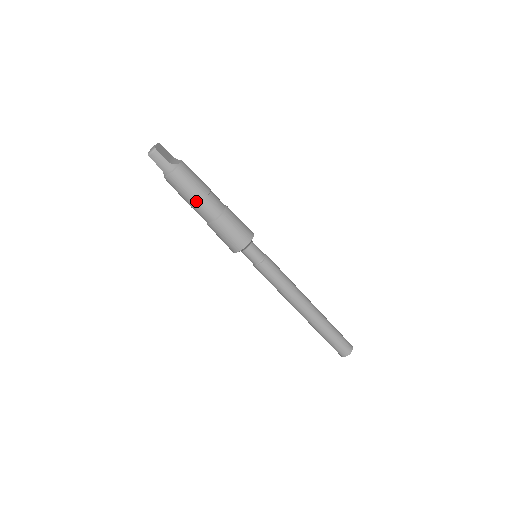
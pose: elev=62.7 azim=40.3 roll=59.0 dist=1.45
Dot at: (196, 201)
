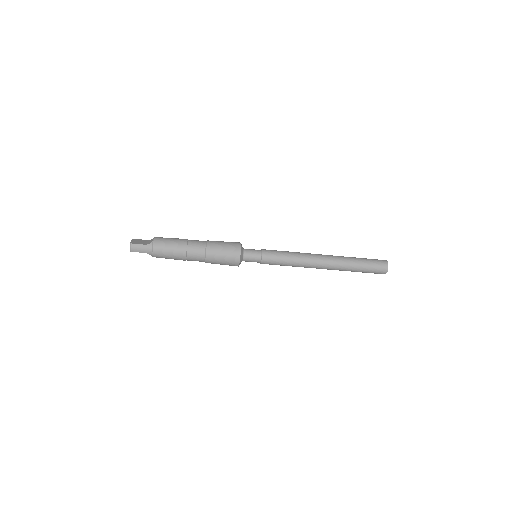
Dot at: (183, 254)
